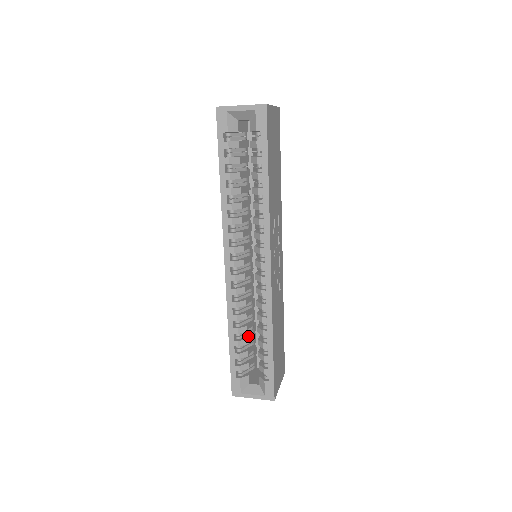
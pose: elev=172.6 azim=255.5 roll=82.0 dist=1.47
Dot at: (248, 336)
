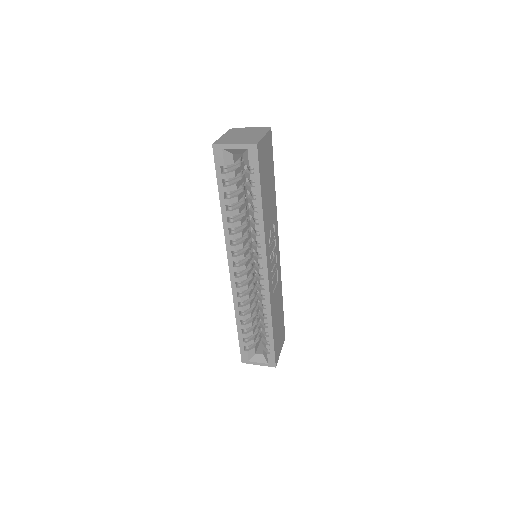
Dot at: (252, 319)
